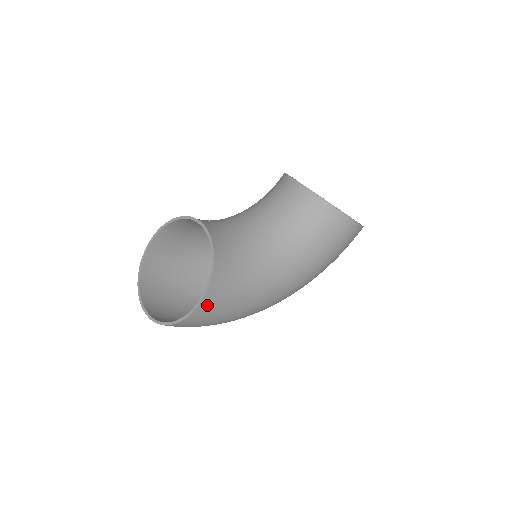
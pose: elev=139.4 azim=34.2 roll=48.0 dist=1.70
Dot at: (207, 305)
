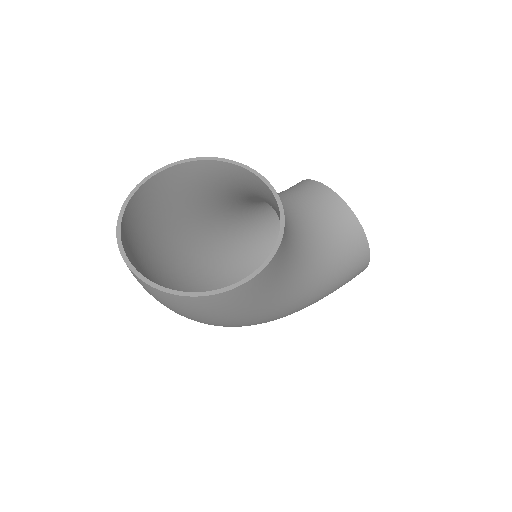
Dot at: (251, 286)
